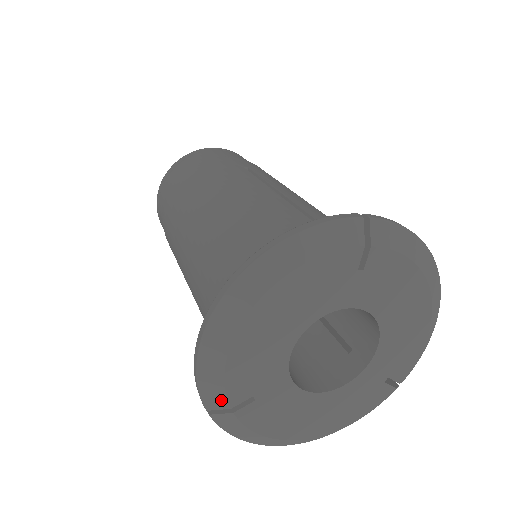
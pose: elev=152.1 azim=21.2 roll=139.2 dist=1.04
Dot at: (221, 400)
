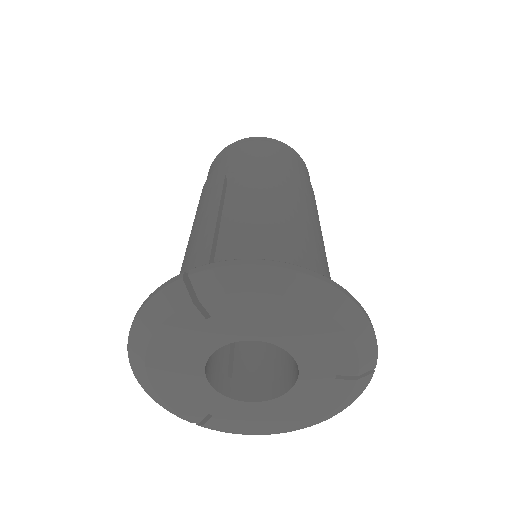
Dot at: (188, 419)
